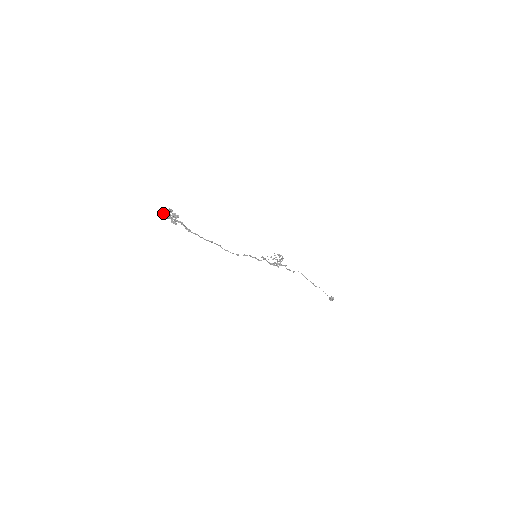
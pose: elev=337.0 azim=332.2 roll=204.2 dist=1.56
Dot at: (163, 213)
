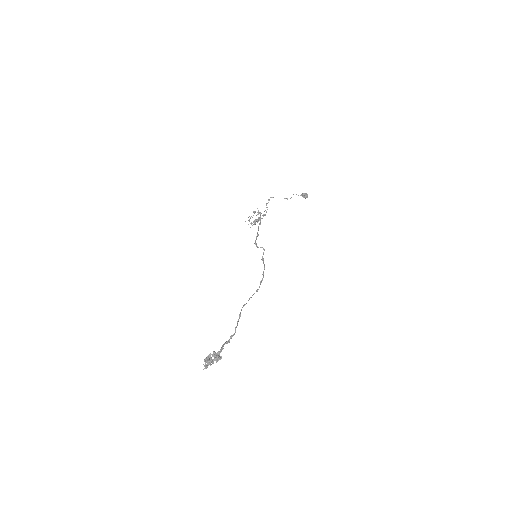
Dot at: (207, 367)
